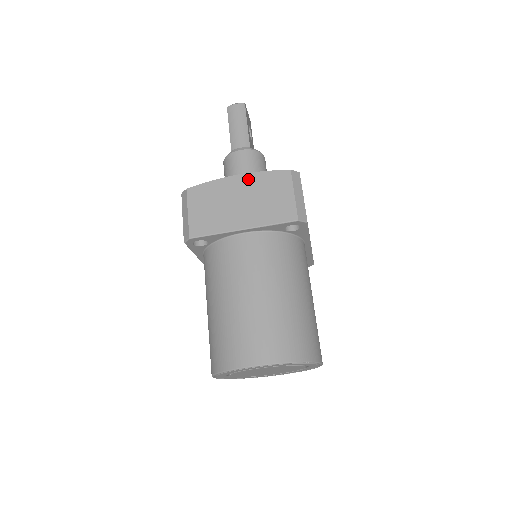
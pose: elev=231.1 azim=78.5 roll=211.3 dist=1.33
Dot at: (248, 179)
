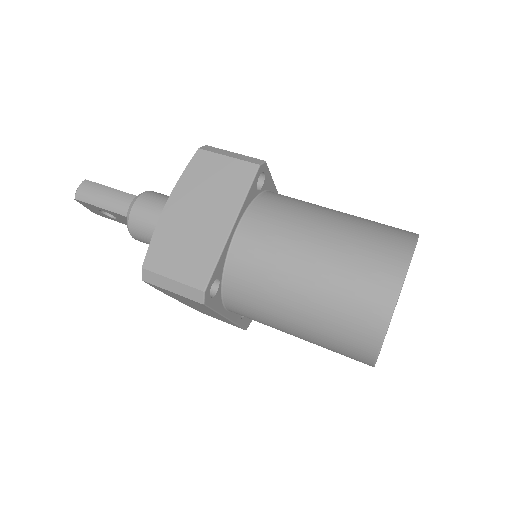
Dot at: (178, 195)
